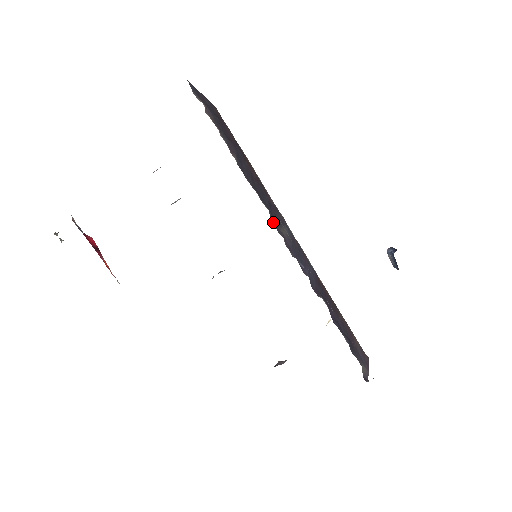
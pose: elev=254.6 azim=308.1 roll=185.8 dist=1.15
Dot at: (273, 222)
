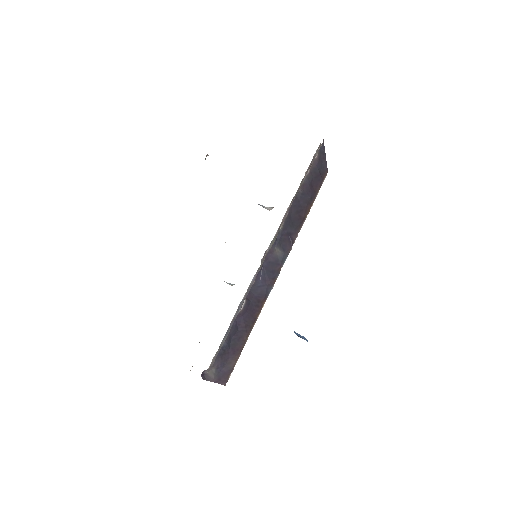
Dot at: (277, 237)
